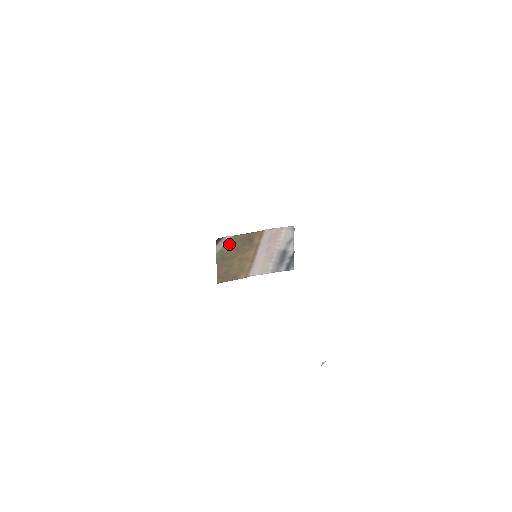
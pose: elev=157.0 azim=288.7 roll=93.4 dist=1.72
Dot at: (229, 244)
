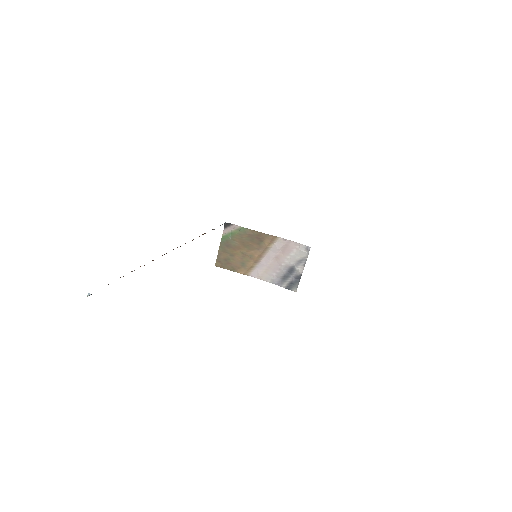
Dot at: (237, 233)
